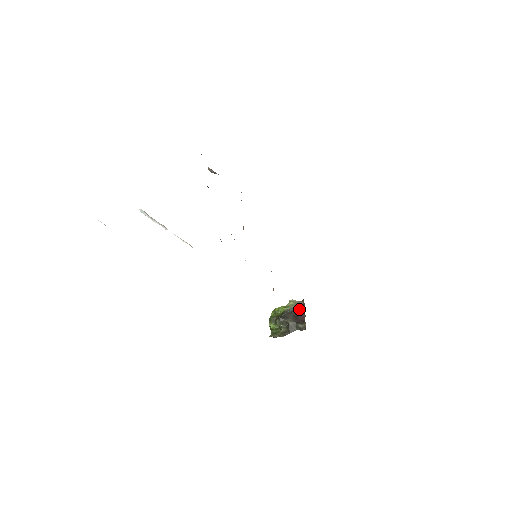
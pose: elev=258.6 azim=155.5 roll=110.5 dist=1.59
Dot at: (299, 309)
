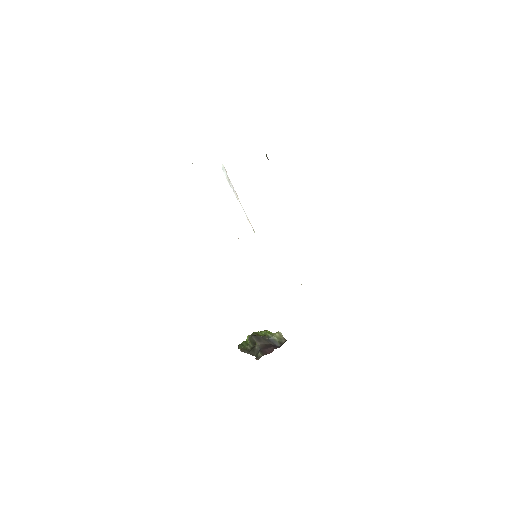
Dot at: (277, 344)
